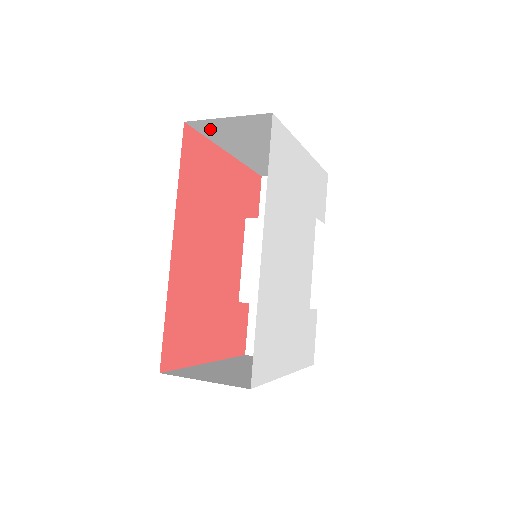
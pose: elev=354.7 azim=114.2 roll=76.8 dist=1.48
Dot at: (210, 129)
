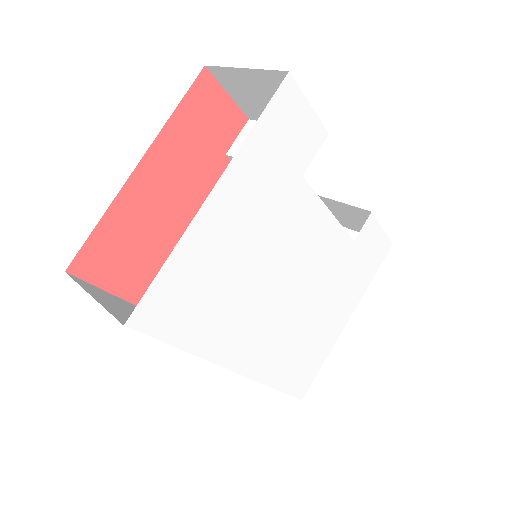
Dot at: occluded
